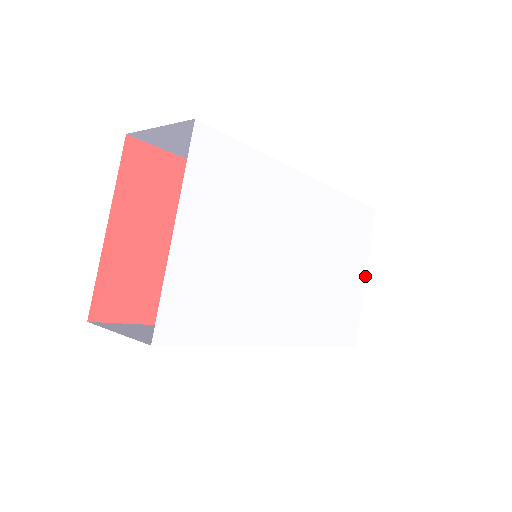
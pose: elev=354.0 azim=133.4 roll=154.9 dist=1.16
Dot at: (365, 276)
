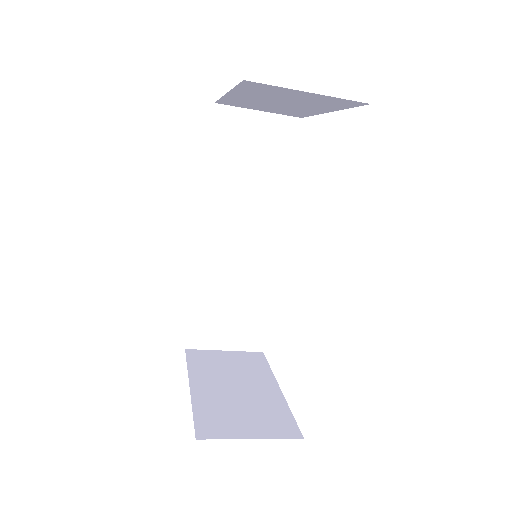
Dot at: occluded
